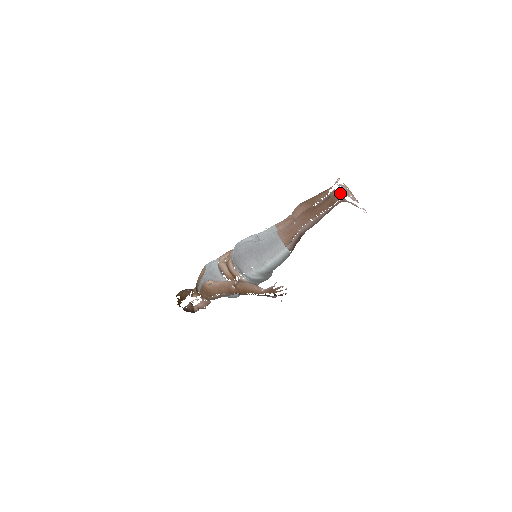
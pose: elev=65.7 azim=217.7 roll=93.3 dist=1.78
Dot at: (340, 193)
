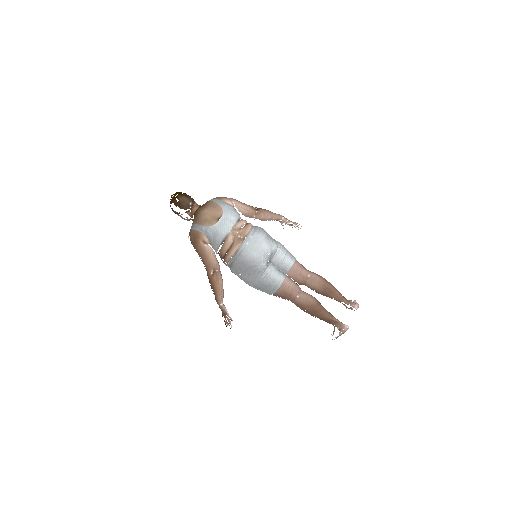
Dot at: (339, 325)
